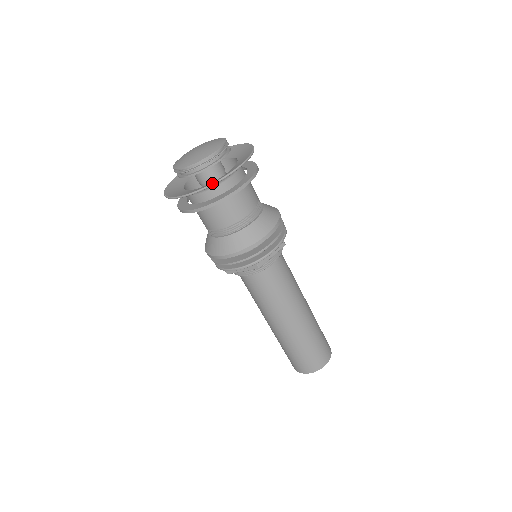
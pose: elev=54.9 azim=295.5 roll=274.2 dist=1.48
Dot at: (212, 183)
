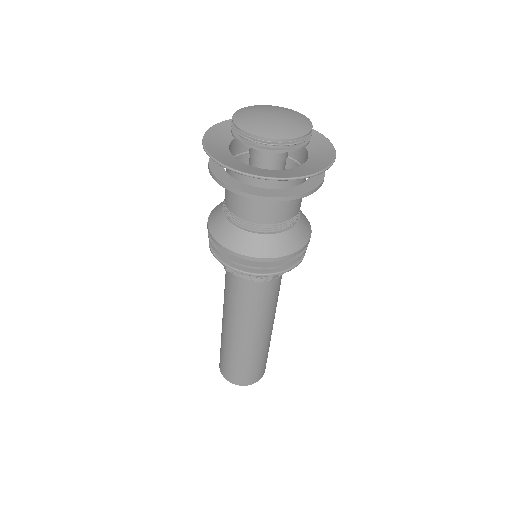
Dot at: (297, 177)
